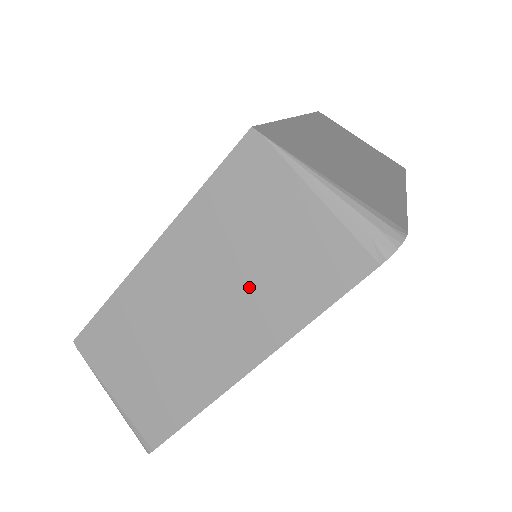
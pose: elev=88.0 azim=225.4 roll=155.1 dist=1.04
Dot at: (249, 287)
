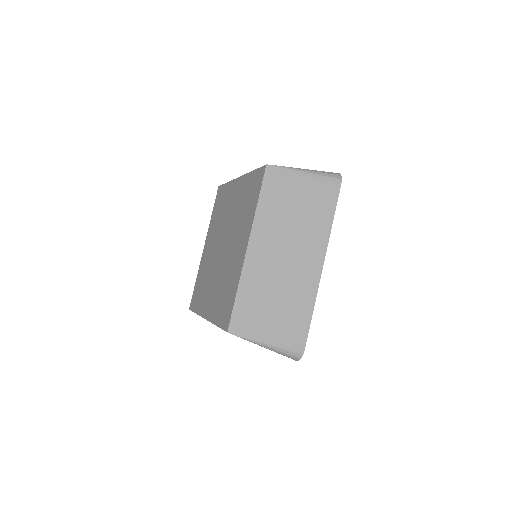
Dot at: occluded
